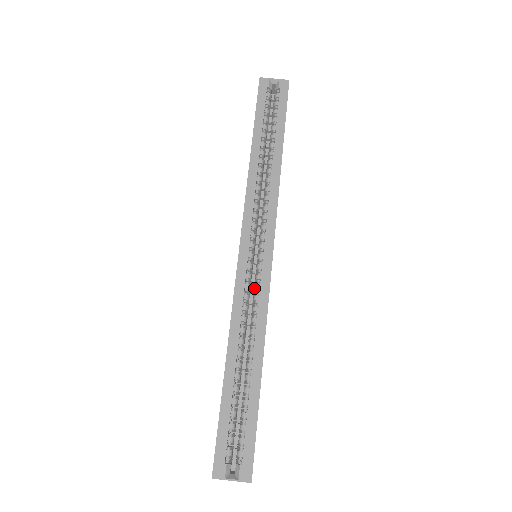
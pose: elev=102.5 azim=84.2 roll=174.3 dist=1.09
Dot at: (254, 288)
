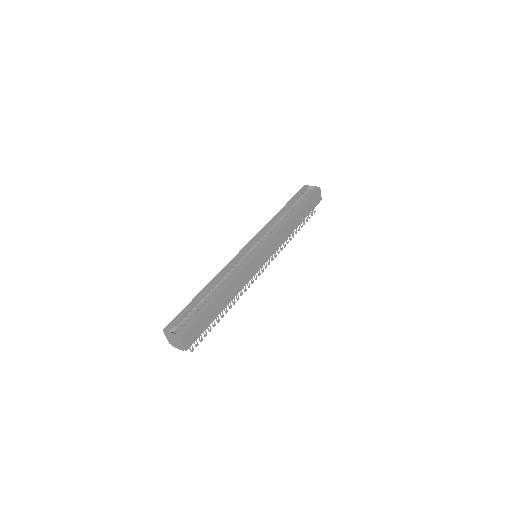
Dot at: (242, 263)
